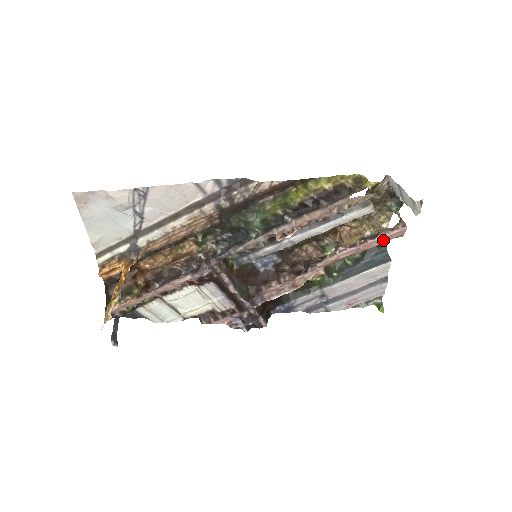
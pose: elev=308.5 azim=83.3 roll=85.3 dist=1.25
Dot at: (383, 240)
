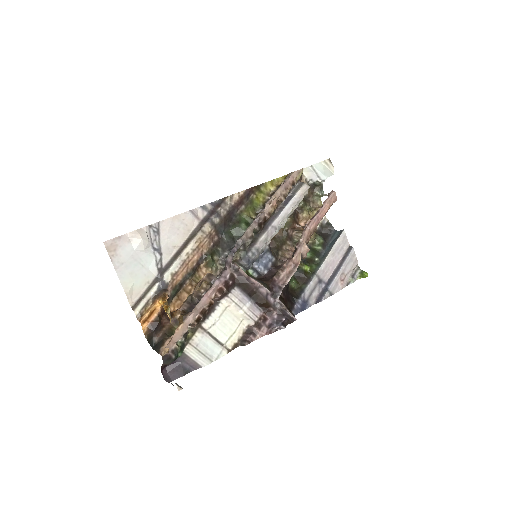
Dot at: (328, 205)
